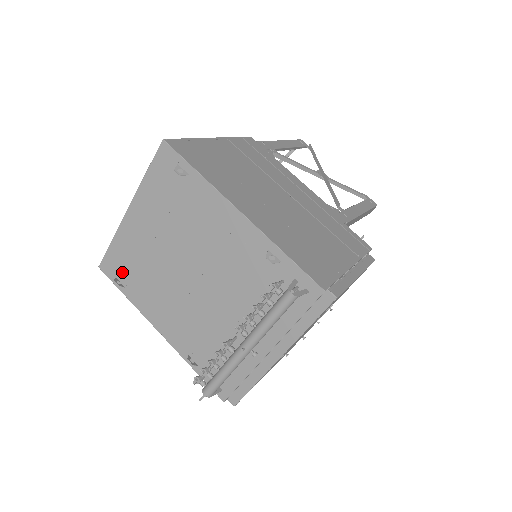
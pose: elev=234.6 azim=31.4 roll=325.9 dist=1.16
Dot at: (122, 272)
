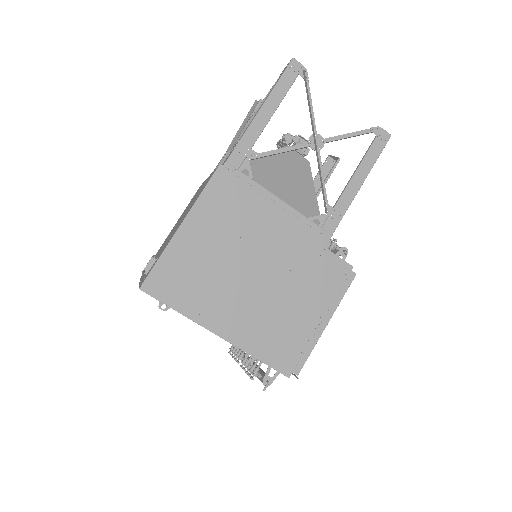
Dot at: occluded
